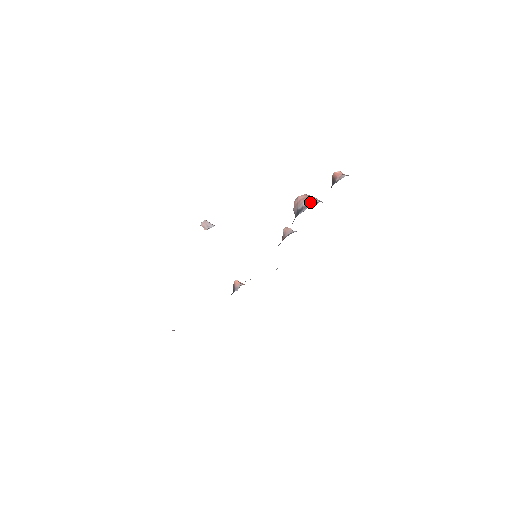
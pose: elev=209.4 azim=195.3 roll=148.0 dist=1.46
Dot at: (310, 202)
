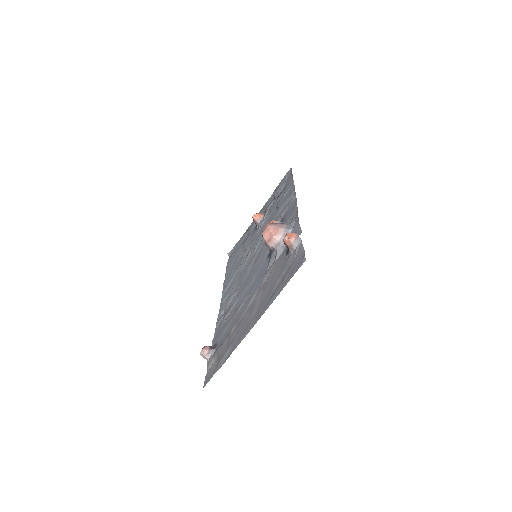
Dot at: (276, 246)
